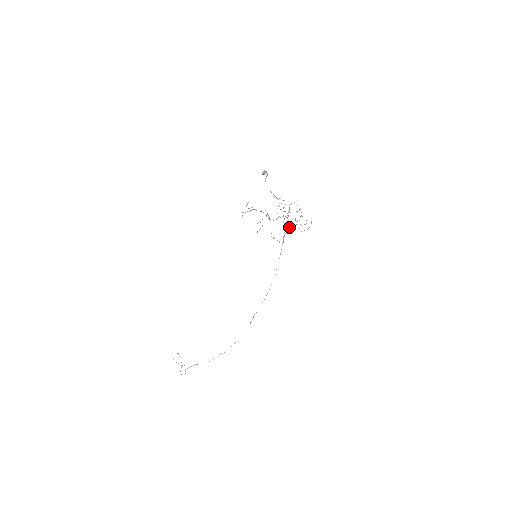
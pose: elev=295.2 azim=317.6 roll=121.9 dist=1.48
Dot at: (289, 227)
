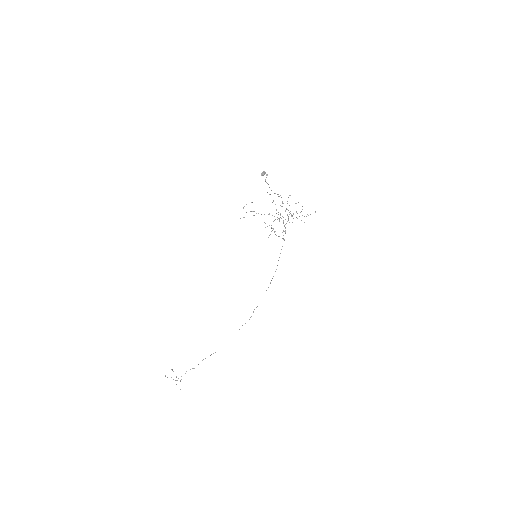
Dot at: occluded
